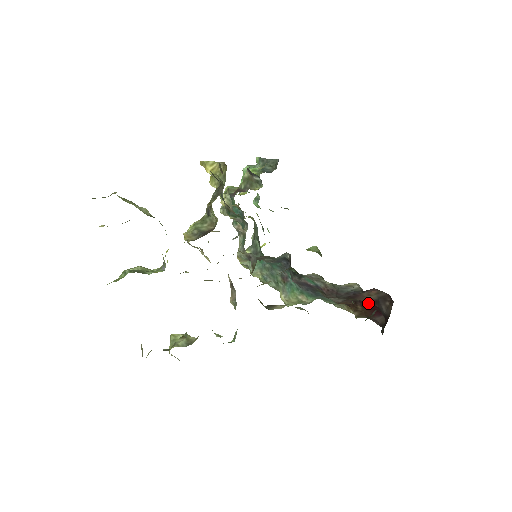
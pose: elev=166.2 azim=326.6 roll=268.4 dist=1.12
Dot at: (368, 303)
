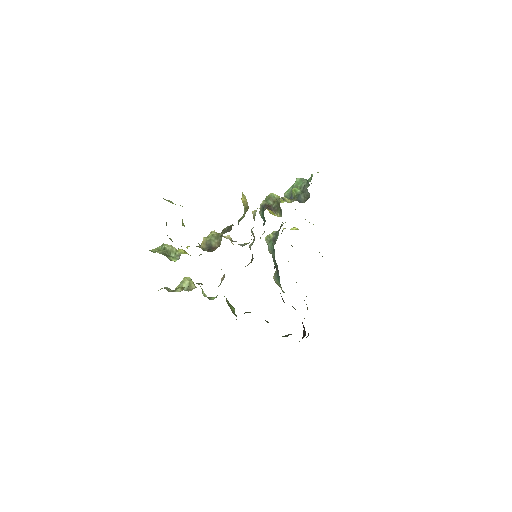
Dot at: (302, 322)
